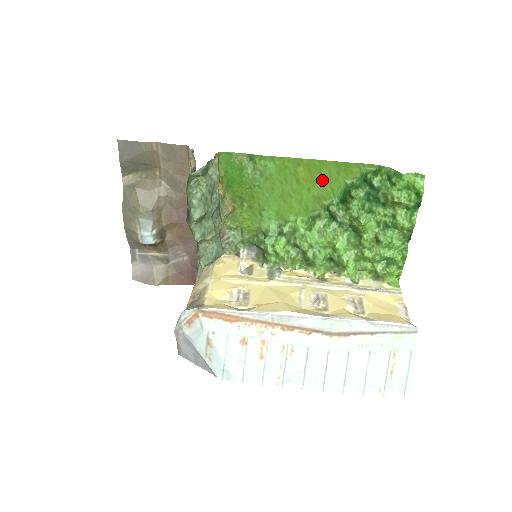
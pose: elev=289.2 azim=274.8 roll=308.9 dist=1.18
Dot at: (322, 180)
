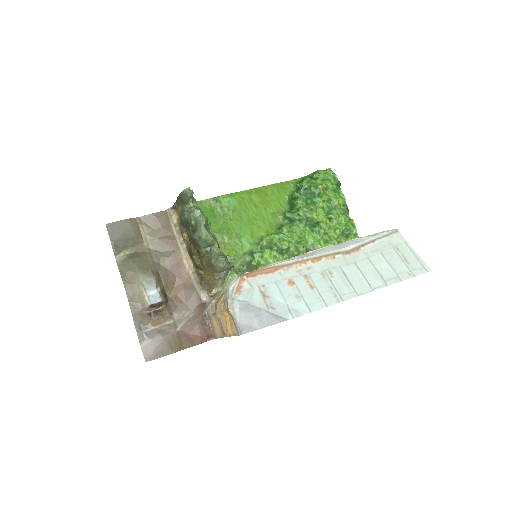
Dot at: (271, 200)
